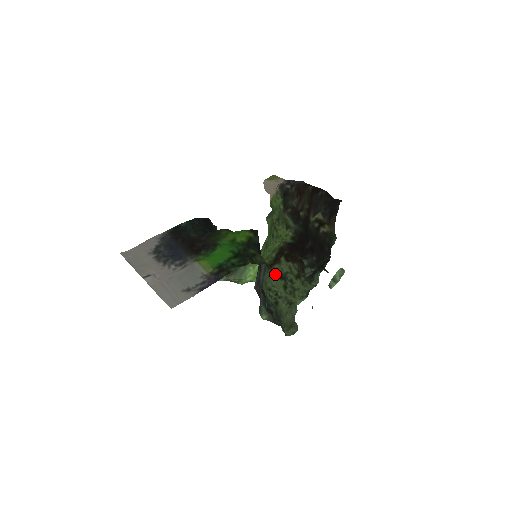
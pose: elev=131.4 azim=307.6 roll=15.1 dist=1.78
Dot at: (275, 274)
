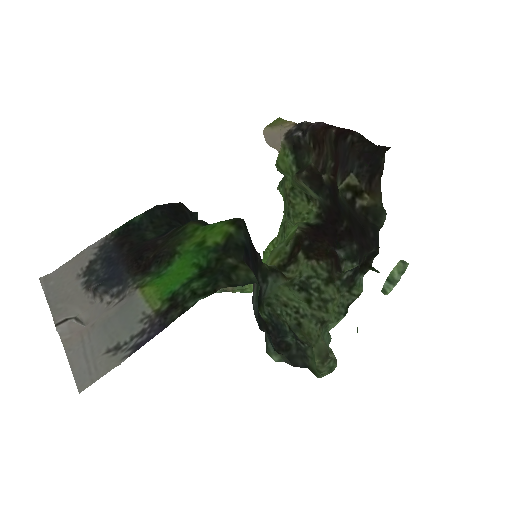
Dot at: (289, 283)
